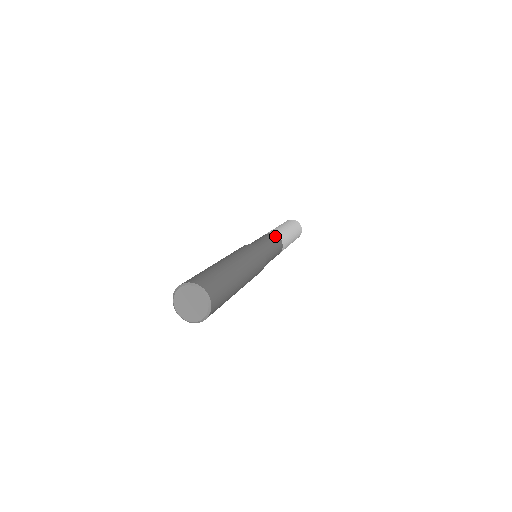
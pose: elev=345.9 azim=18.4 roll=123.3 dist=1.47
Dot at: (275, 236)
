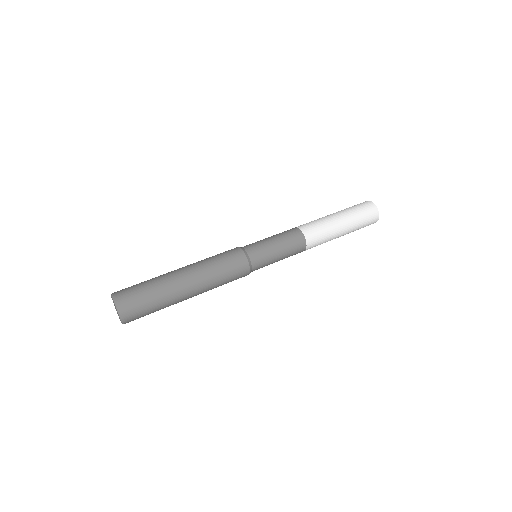
Dot at: (300, 241)
